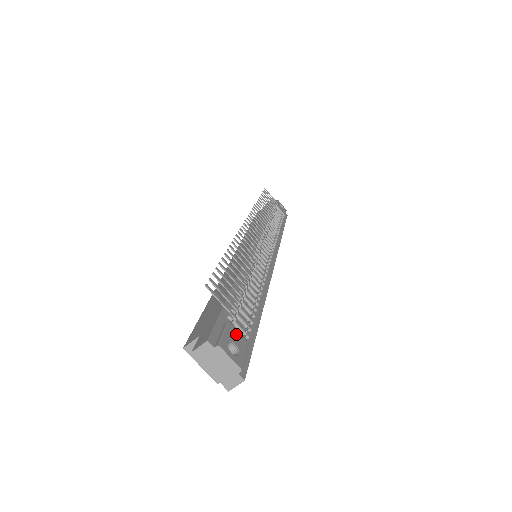
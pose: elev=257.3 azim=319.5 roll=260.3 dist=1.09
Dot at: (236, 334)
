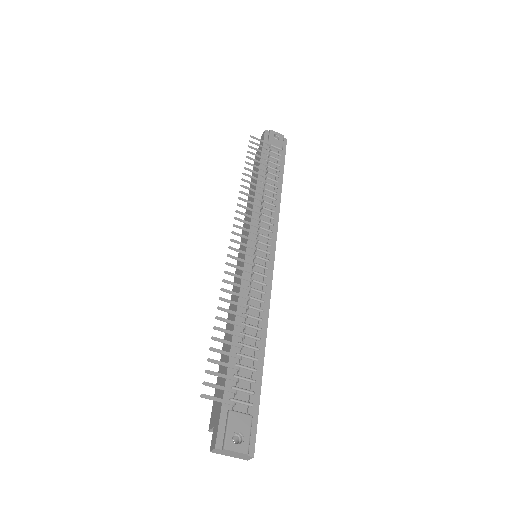
Dot at: (238, 418)
